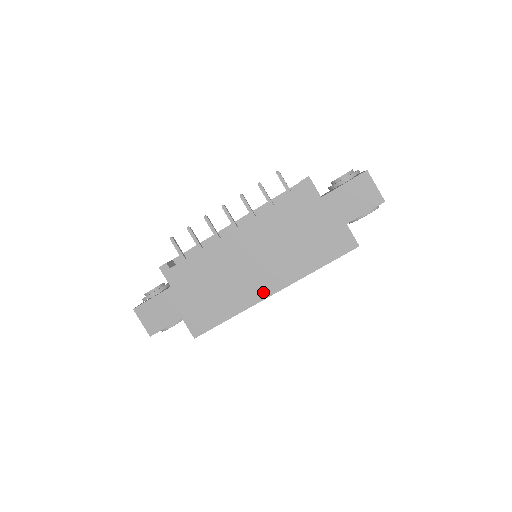
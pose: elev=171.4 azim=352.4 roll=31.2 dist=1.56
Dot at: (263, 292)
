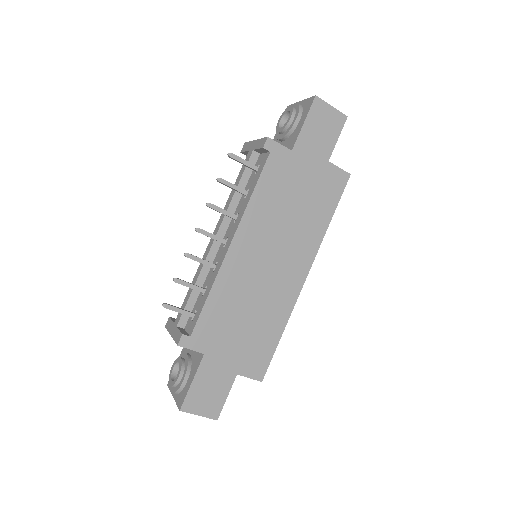
Dot at: (296, 283)
